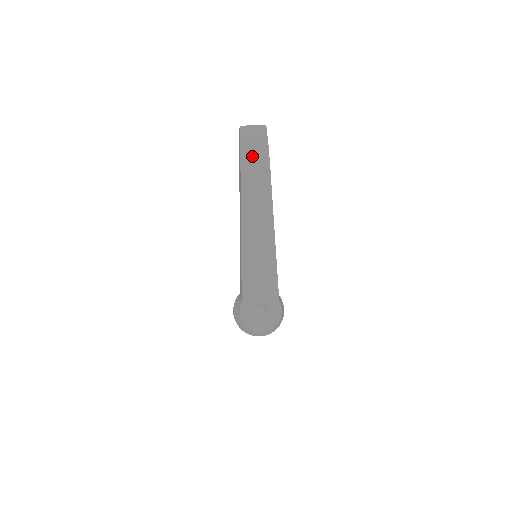
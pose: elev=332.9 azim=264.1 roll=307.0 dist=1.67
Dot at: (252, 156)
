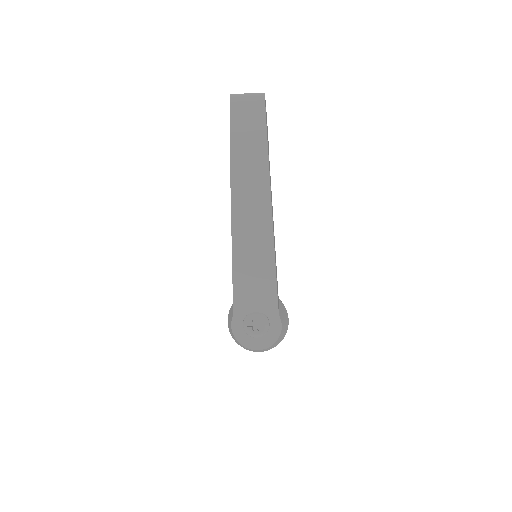
Dot at: (245, 135)
